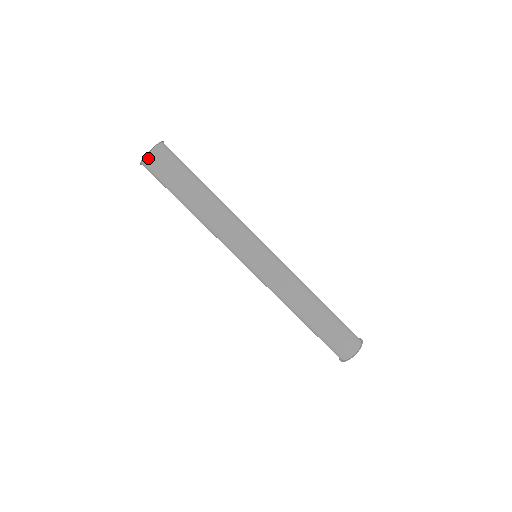
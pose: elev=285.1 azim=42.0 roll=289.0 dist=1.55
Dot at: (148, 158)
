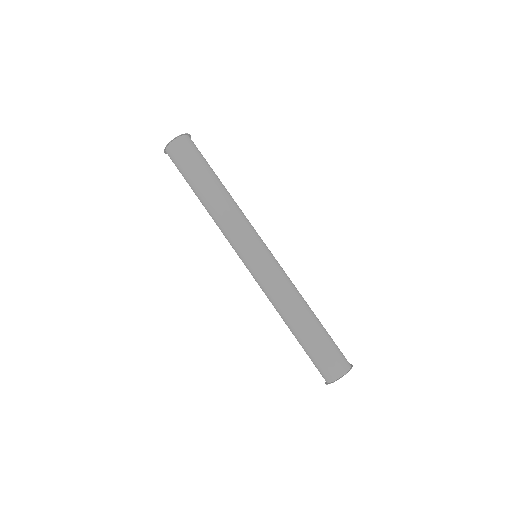
Dot at: (181, 139)
